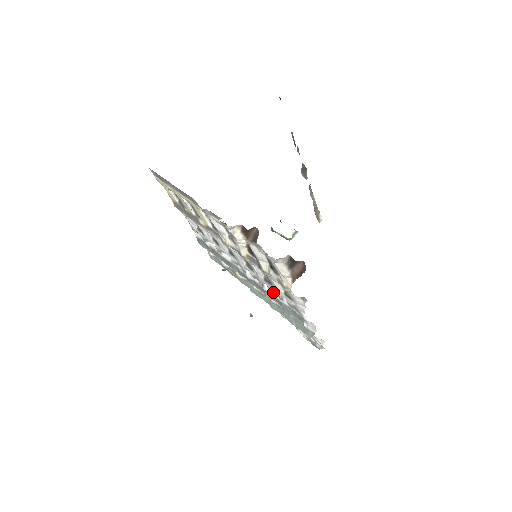
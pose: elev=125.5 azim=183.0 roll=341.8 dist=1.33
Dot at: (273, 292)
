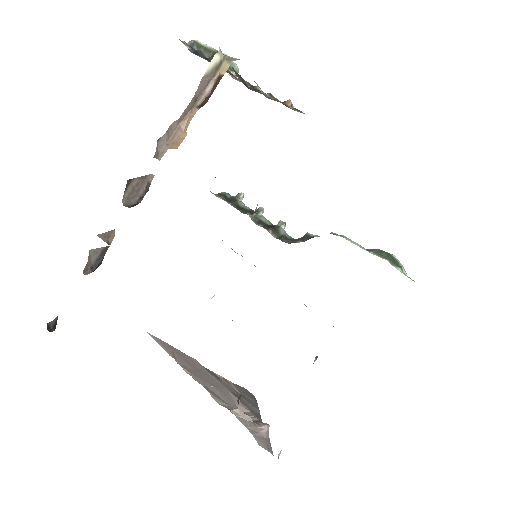
Dot at: occluded
